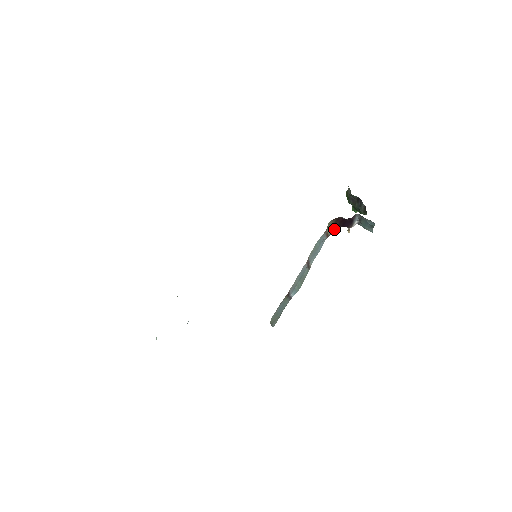
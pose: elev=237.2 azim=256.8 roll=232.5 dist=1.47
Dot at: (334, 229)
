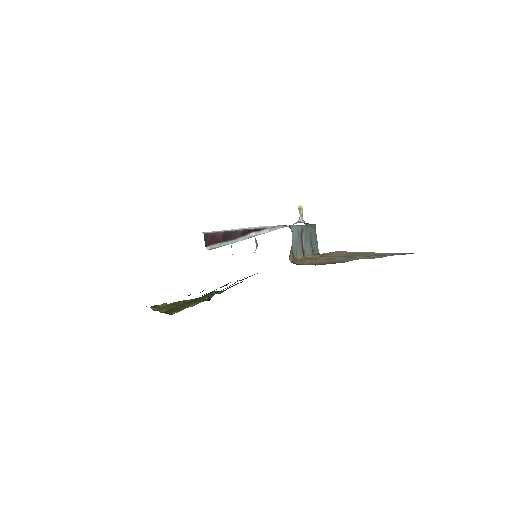
Dot at: occluded
